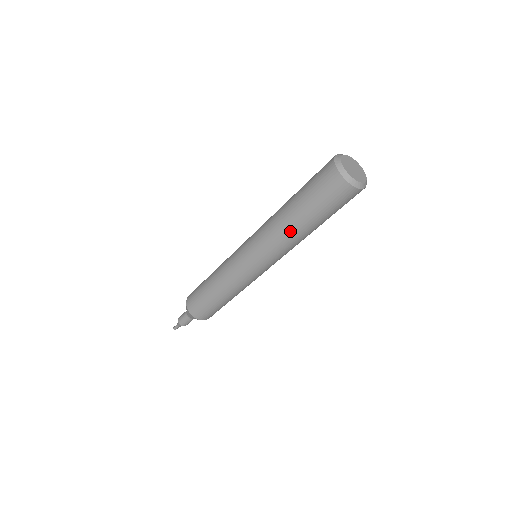
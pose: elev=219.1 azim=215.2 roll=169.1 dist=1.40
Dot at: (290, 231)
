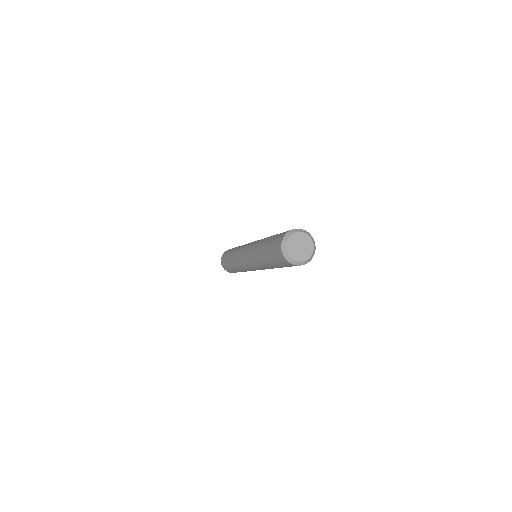
Dot at: occluded
